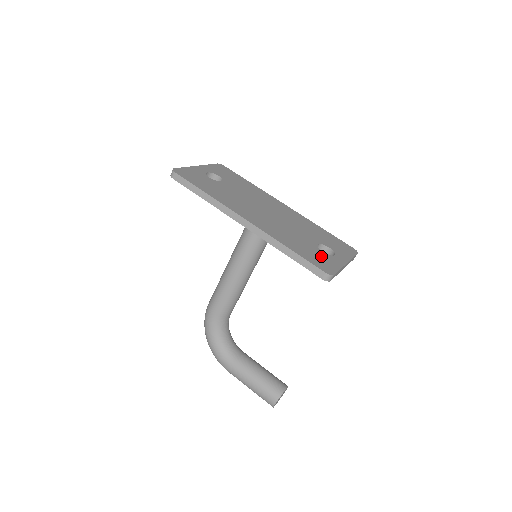
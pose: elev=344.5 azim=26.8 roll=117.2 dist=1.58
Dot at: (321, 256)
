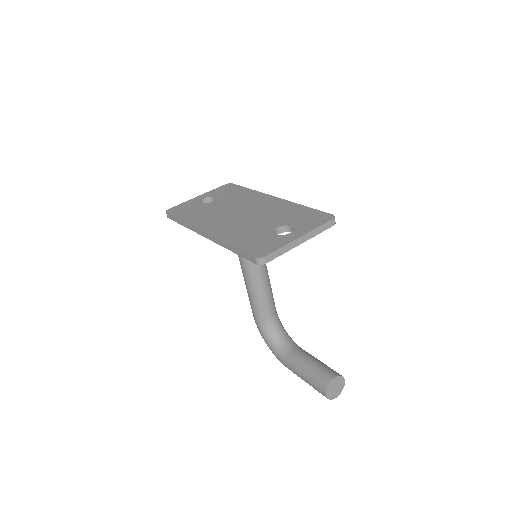
Dot at: (267, 240)
